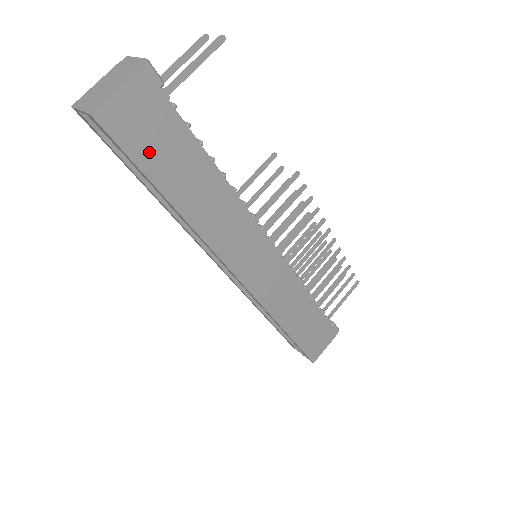
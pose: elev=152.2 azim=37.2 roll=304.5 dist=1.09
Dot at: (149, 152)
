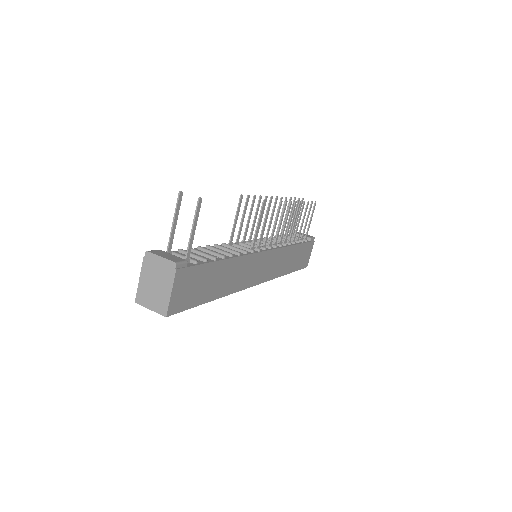
Dot at: (196, 295)
